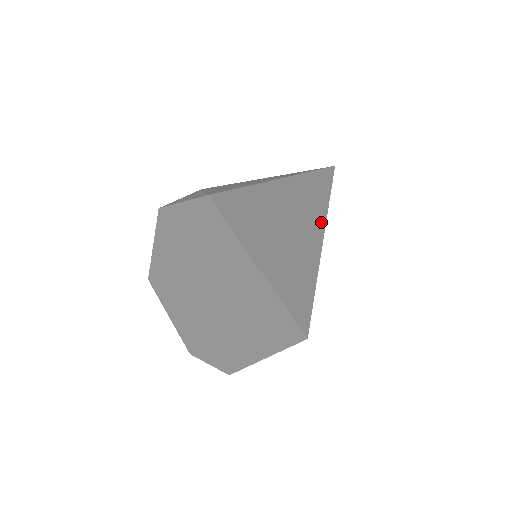
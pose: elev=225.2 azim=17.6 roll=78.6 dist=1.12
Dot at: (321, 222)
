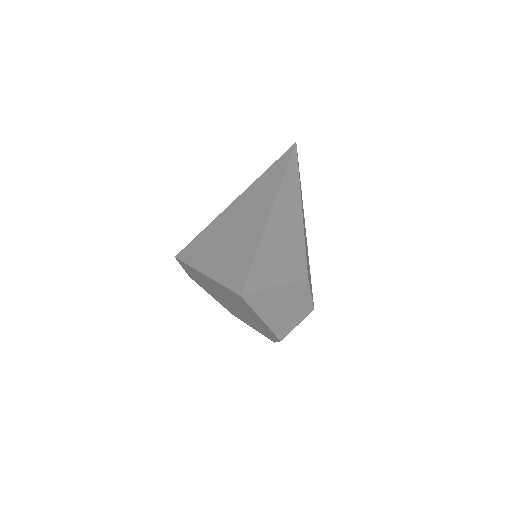
Dot at: (270, 203)
